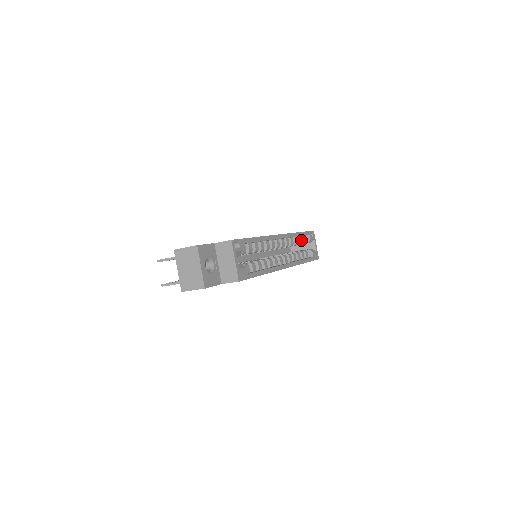
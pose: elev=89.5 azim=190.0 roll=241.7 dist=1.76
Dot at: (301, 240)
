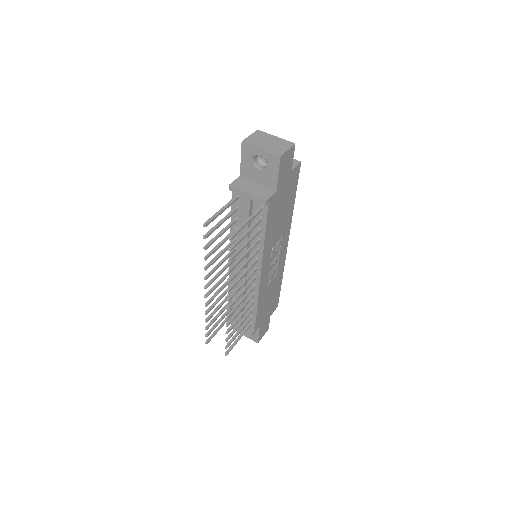
Dot at: occluded
